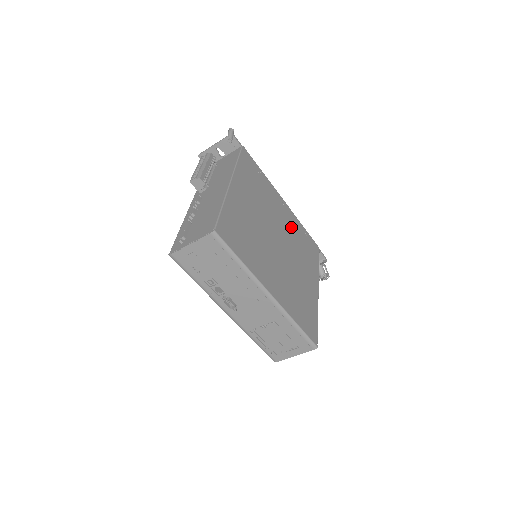
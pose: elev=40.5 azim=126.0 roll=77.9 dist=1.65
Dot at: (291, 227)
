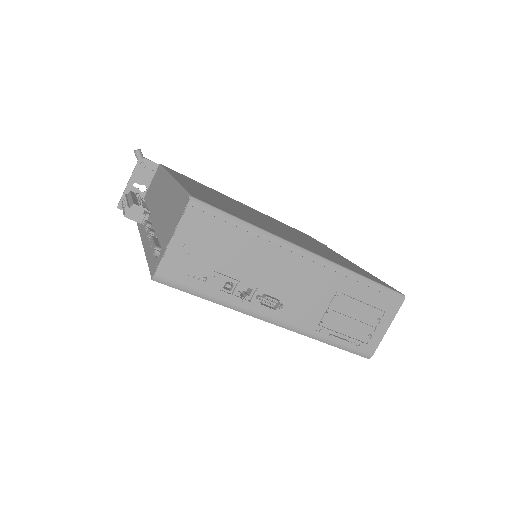
Dot at: occluded
